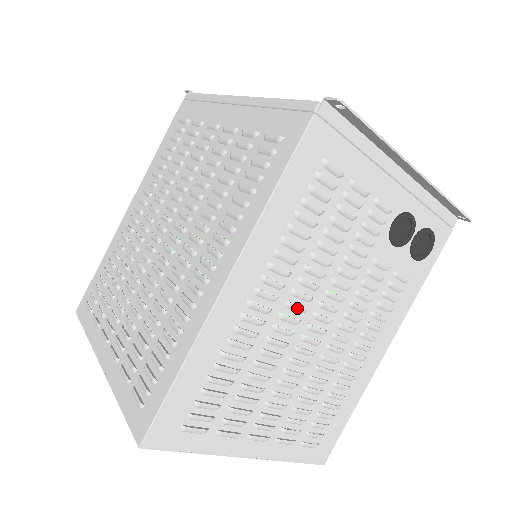
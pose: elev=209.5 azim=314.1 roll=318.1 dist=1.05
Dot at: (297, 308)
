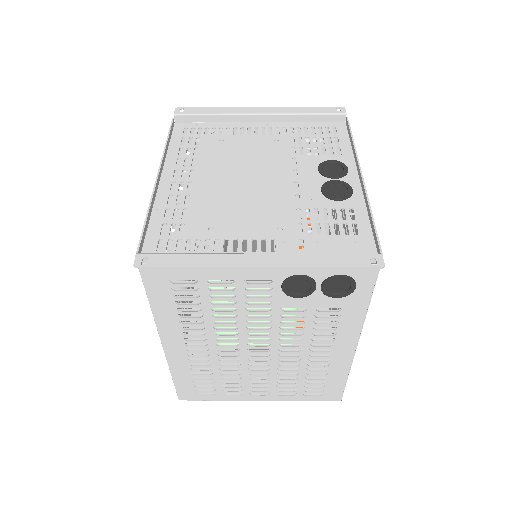
Dot at: (228, 346)
